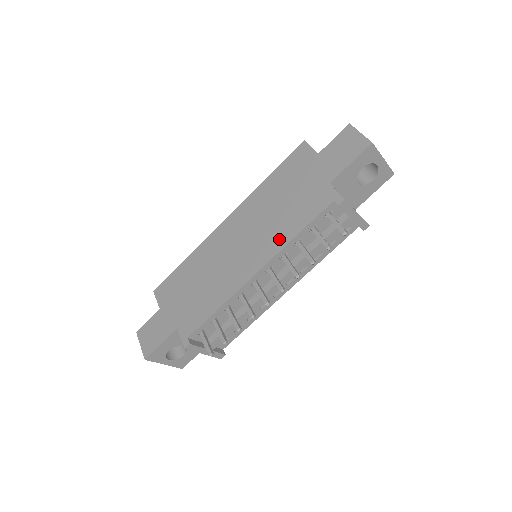
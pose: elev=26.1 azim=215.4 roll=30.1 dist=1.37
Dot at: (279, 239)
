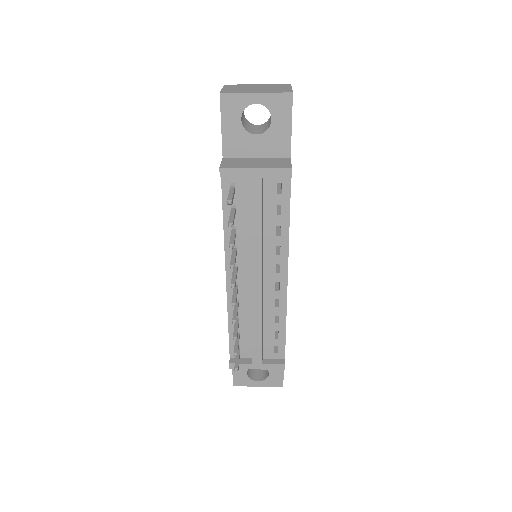
Dot at: occluded
